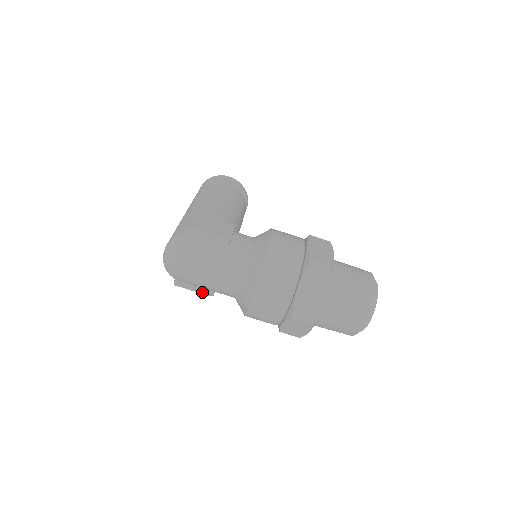
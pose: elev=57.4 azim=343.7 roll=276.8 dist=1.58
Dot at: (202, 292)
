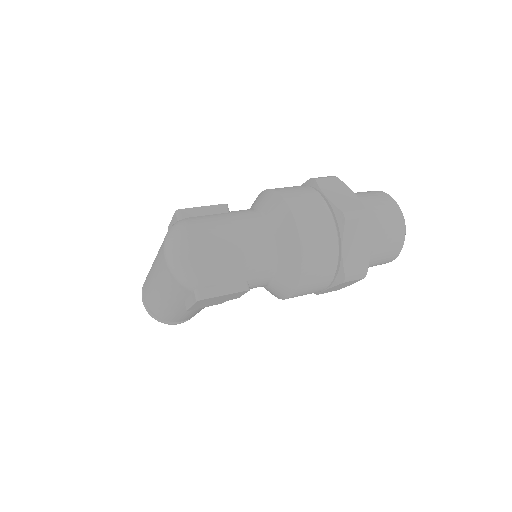
Dot at: (235, 290)
